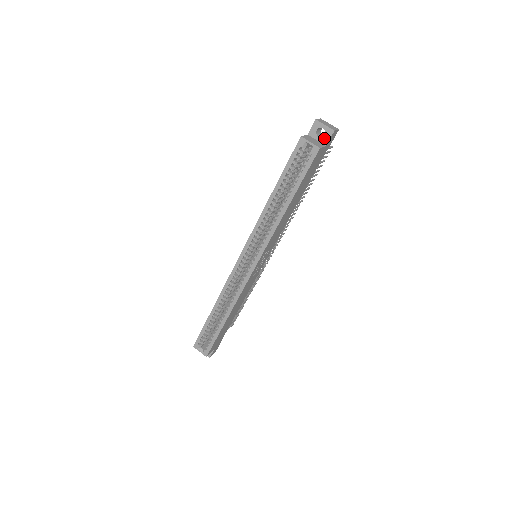
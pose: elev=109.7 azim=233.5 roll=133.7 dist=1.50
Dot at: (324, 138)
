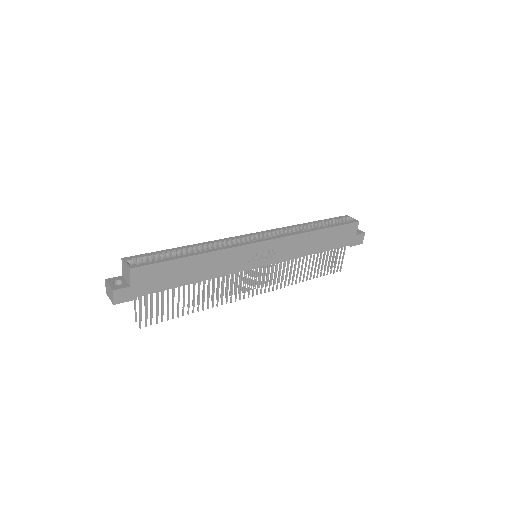
Dot at: occluded
